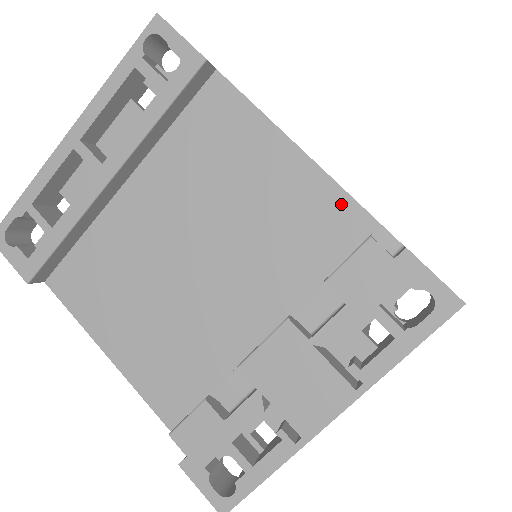
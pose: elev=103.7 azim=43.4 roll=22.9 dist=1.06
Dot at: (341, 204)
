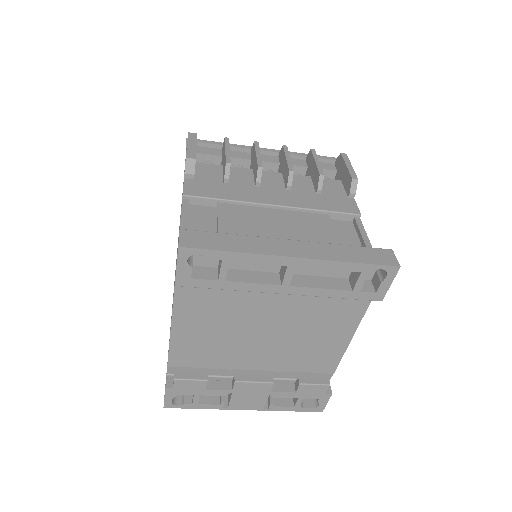
Dot at: (335, 361)
